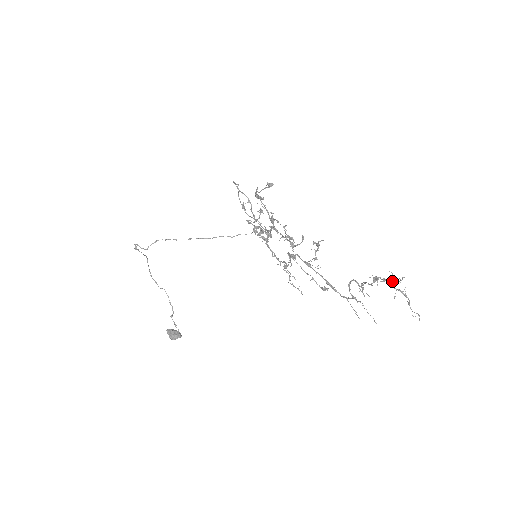
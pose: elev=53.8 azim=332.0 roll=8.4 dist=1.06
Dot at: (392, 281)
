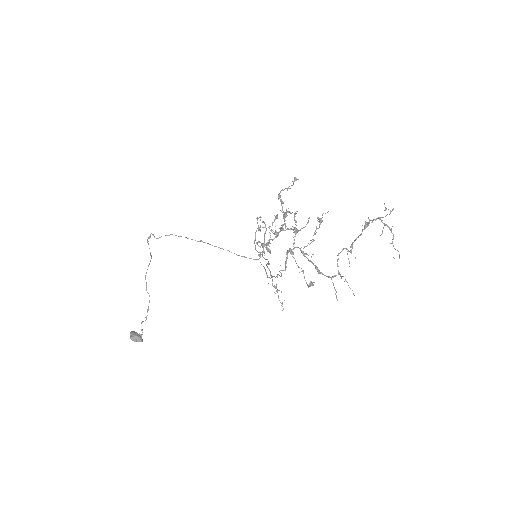
Dot at: (382, 217)
